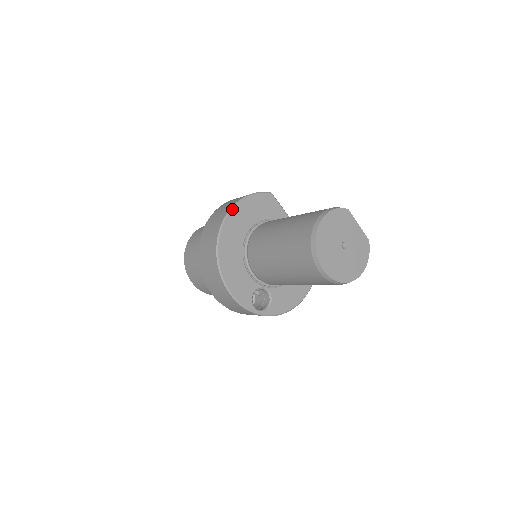
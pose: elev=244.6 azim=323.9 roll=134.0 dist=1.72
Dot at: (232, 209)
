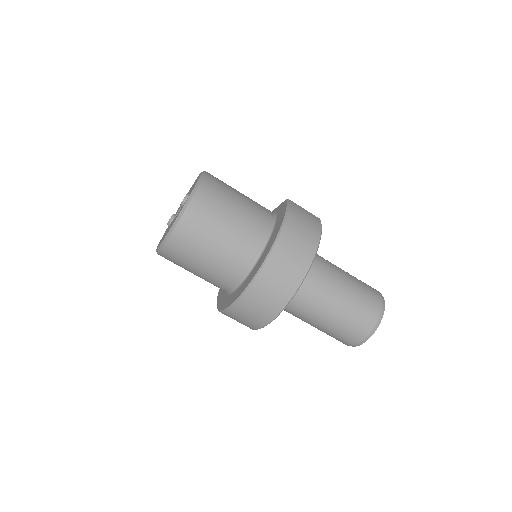
Dot at: occluded
